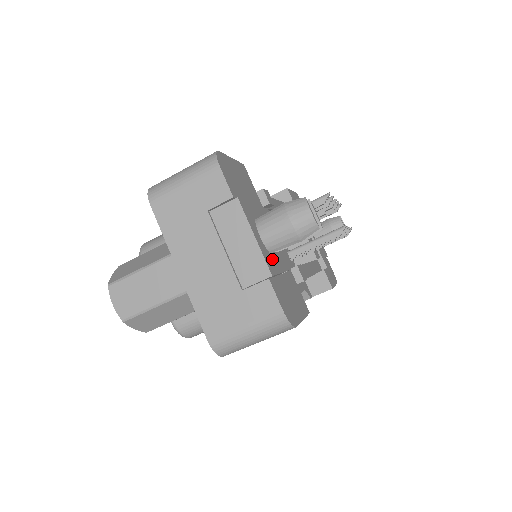
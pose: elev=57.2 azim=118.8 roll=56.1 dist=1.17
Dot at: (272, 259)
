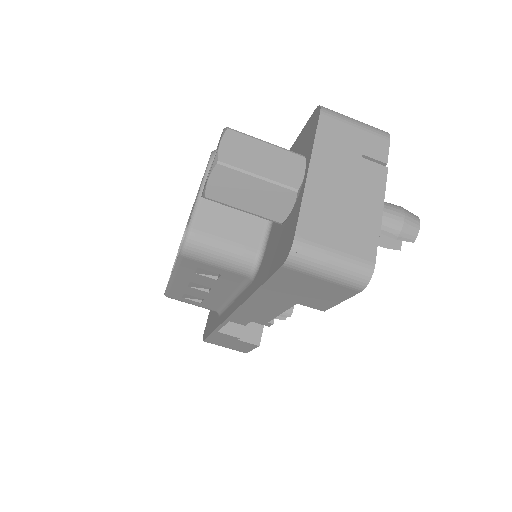
Dot at: occluded
